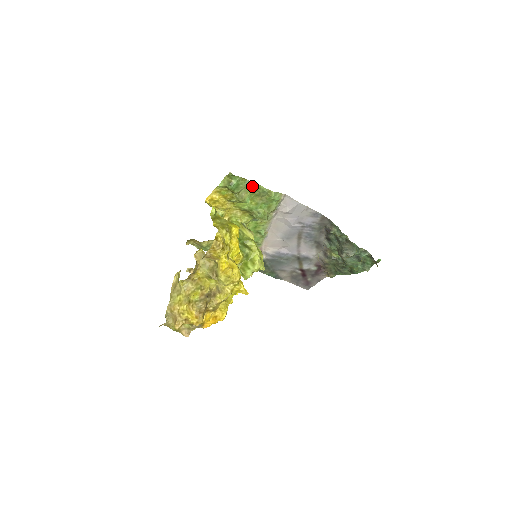
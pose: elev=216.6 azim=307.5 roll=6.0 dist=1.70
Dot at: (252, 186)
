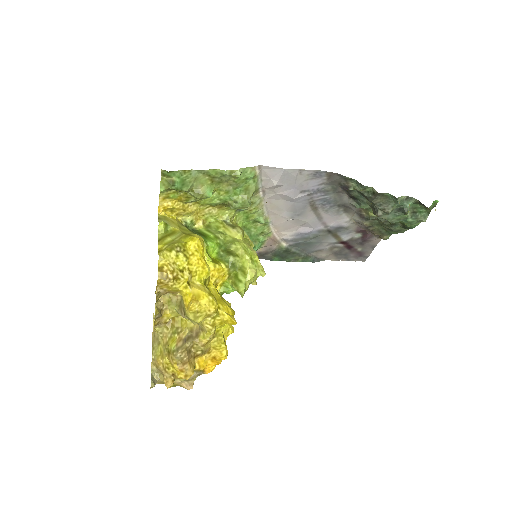
Dot at: (205, 174)
